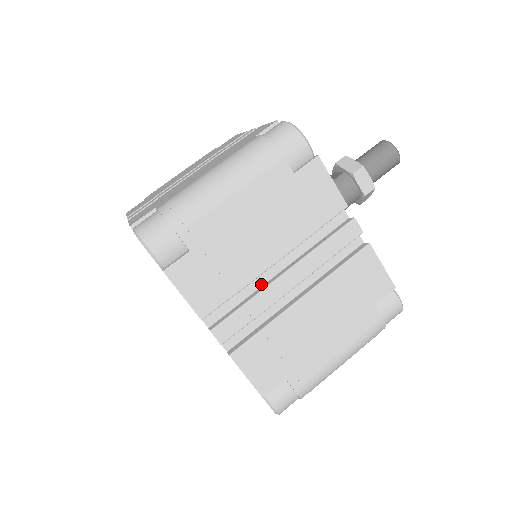
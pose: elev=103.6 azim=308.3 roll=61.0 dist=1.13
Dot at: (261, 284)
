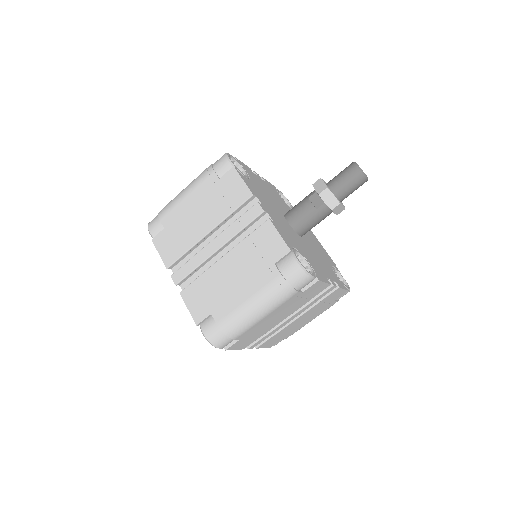
Dot at: occluded
